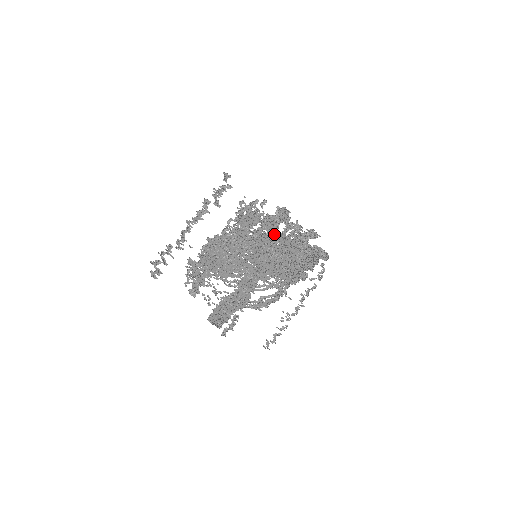
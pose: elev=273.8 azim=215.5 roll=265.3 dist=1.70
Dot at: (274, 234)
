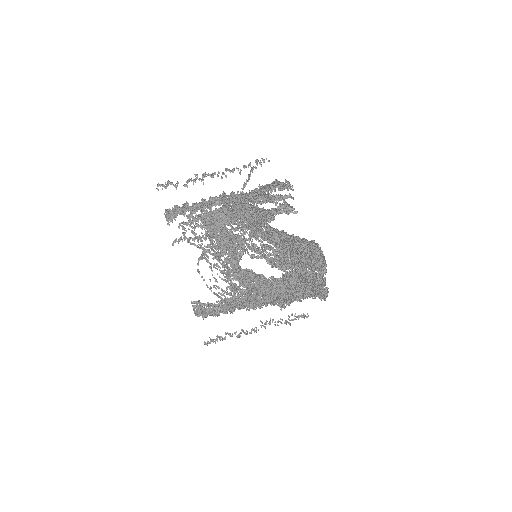
Dot at: occluded
